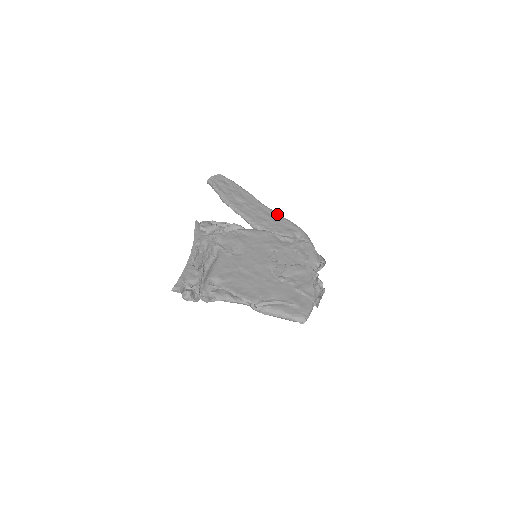
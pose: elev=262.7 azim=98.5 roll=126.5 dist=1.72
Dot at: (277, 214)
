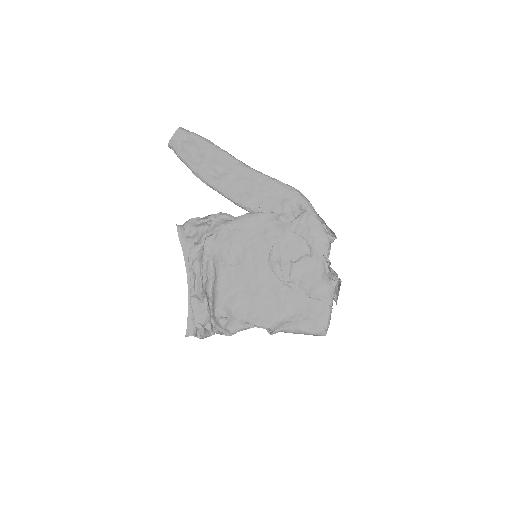
Dot at: (264, 178)
